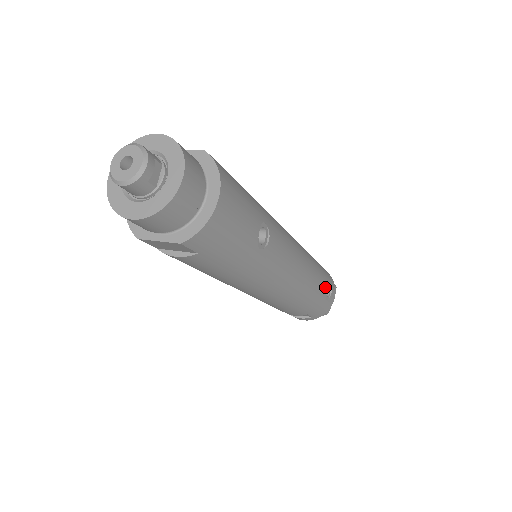
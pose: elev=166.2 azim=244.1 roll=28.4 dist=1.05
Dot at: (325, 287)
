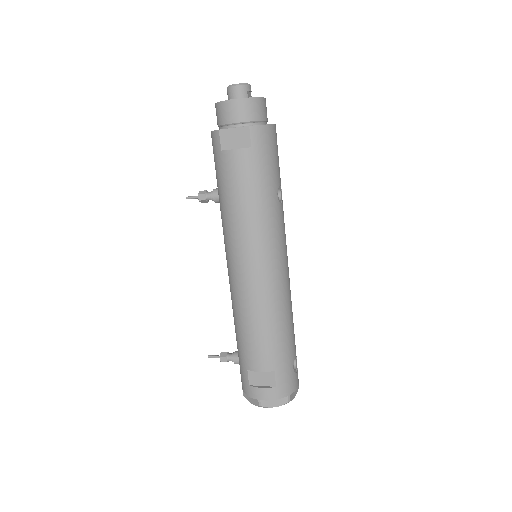
Dot at: (295, 349)
